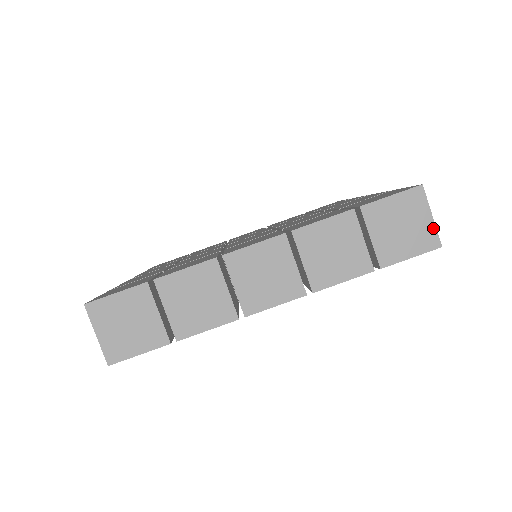
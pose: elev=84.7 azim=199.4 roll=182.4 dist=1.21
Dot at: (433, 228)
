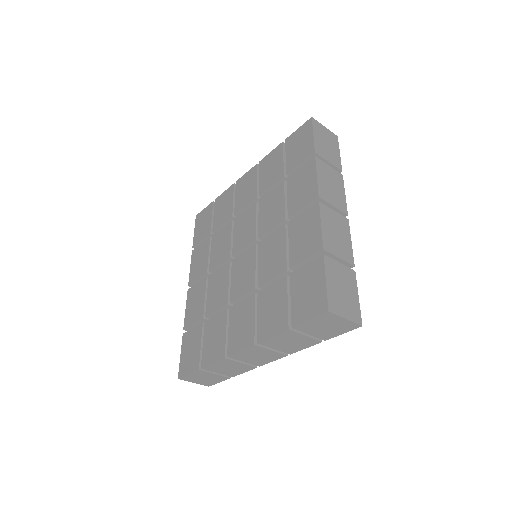
Dot at: (350, 322)
